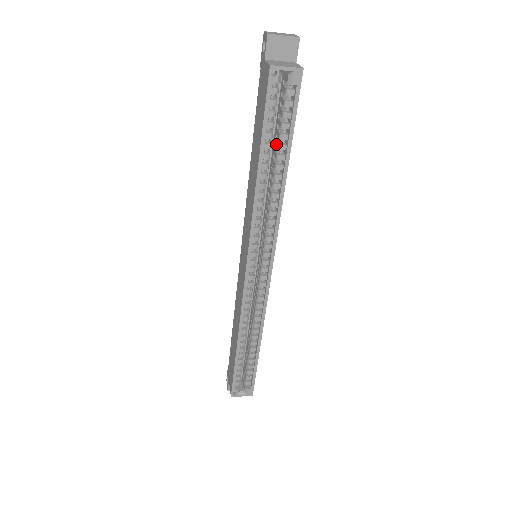
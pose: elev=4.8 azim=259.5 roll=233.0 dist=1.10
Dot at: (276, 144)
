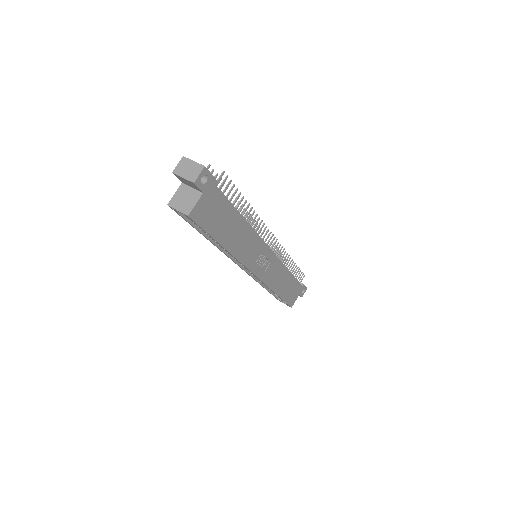
Dot at: occluded
